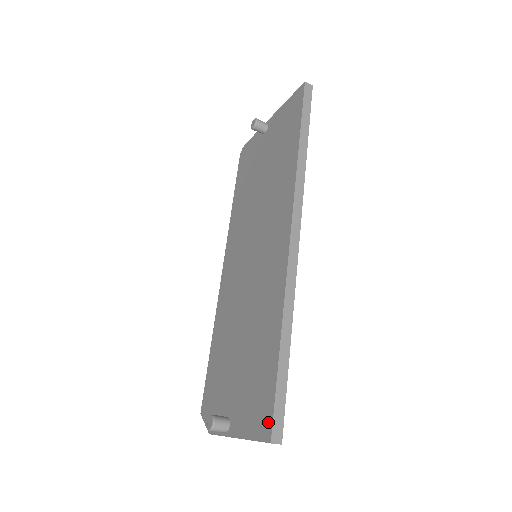
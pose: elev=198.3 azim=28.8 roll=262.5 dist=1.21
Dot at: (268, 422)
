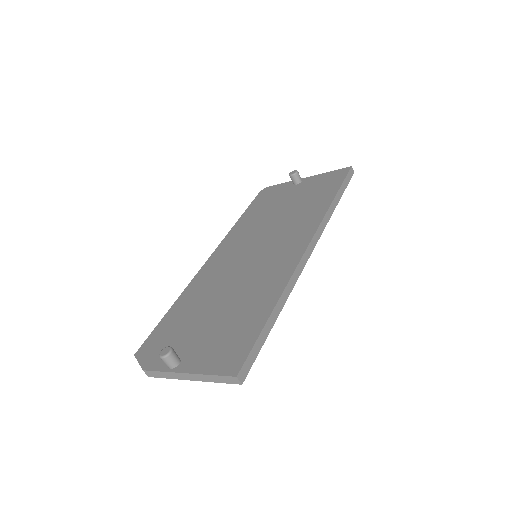
Dot at: (238, 362)
